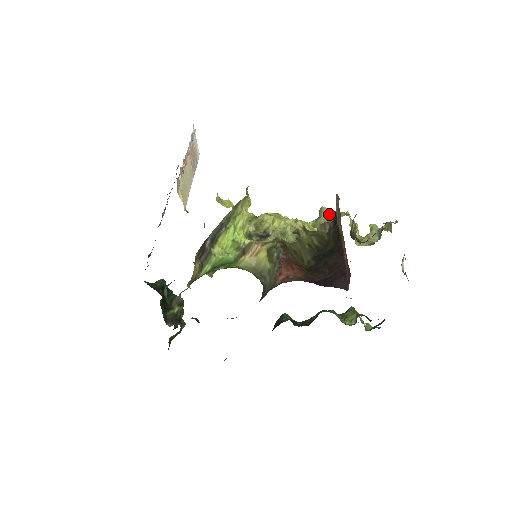
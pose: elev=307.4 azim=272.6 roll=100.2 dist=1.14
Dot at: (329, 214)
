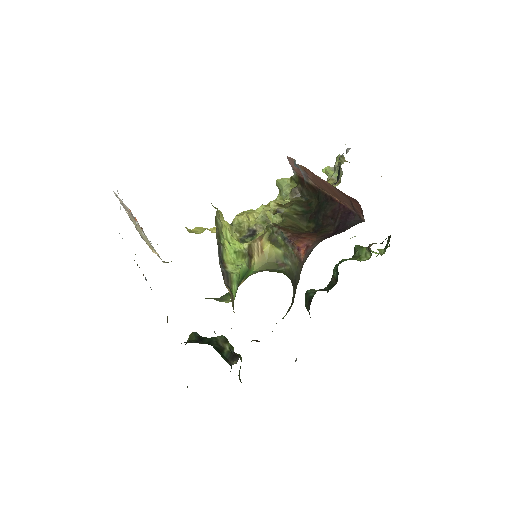
Dot at: (288, 182)
